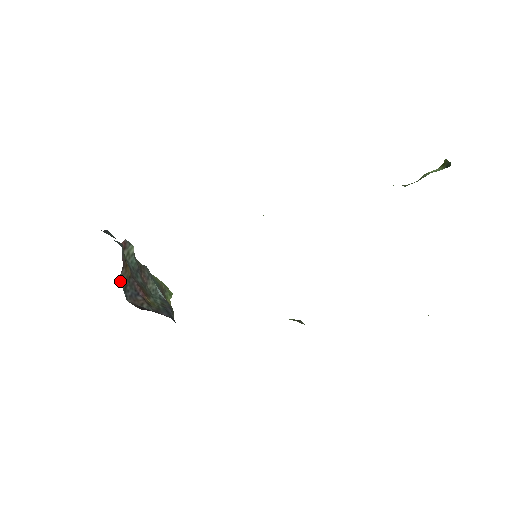
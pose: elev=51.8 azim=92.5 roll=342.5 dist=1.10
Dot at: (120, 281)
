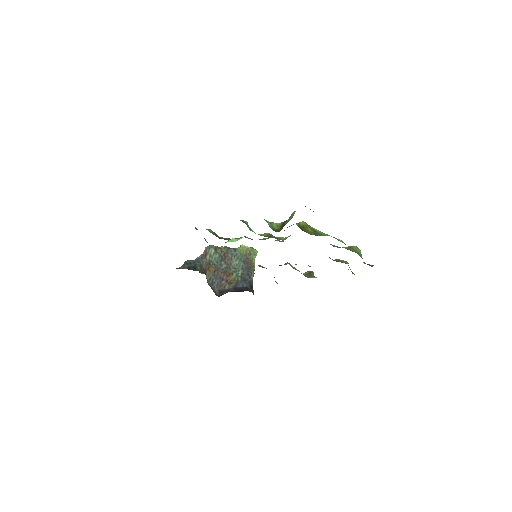
Dot at: (208, 280)
